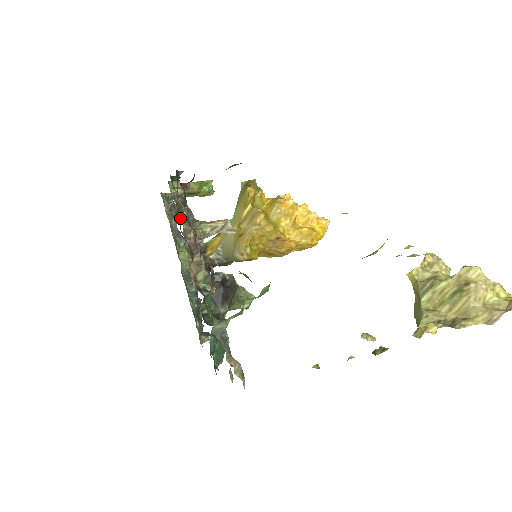
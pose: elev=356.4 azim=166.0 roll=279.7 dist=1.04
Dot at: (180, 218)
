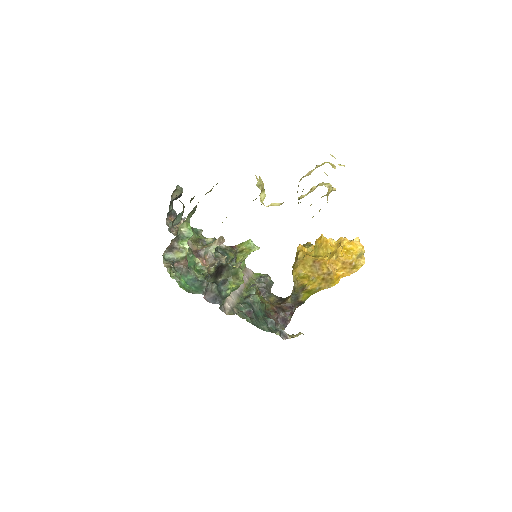
Dot at: occluded
